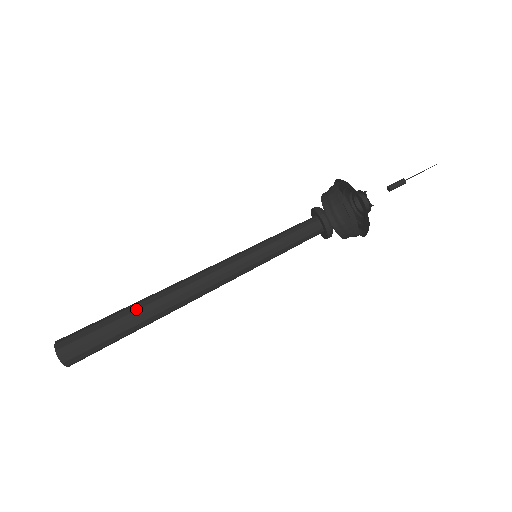
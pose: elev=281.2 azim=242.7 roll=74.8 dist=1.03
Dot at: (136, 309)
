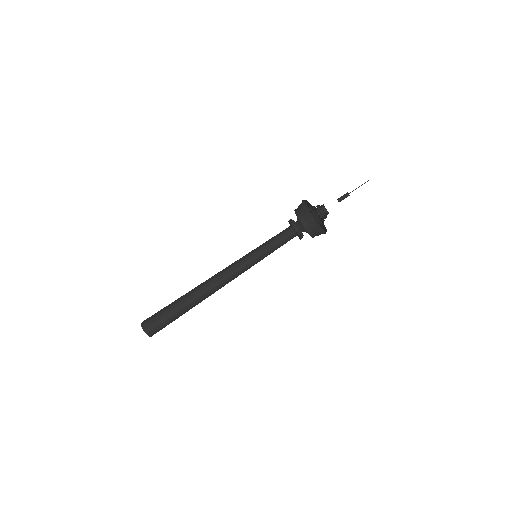
Dot at: (185, 297)
